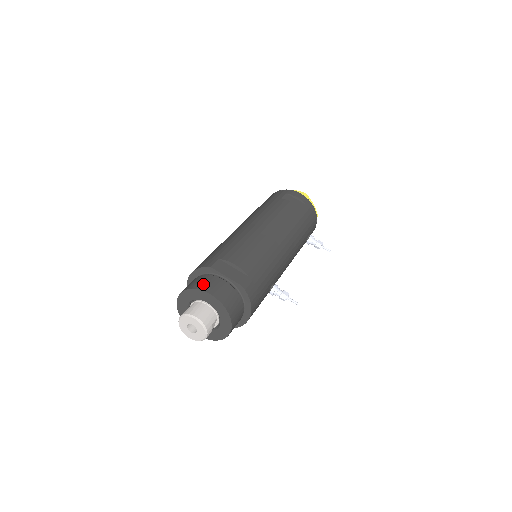
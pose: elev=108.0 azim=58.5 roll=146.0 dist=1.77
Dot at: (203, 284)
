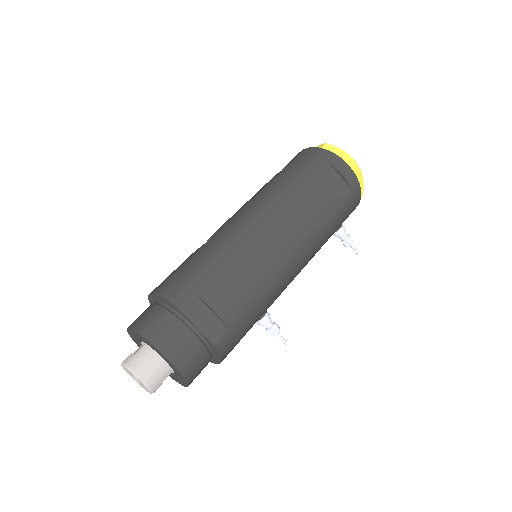
Dot at: (161, 335)
